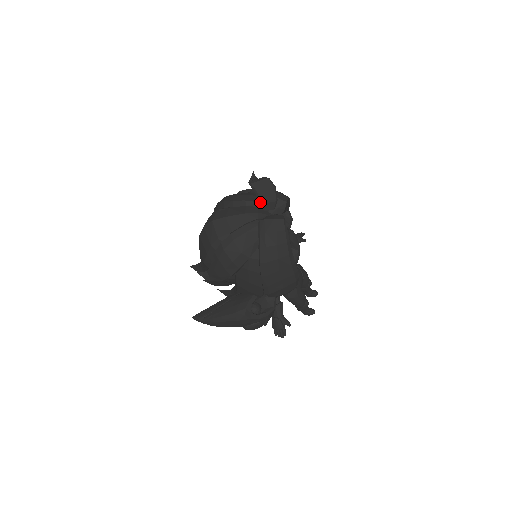
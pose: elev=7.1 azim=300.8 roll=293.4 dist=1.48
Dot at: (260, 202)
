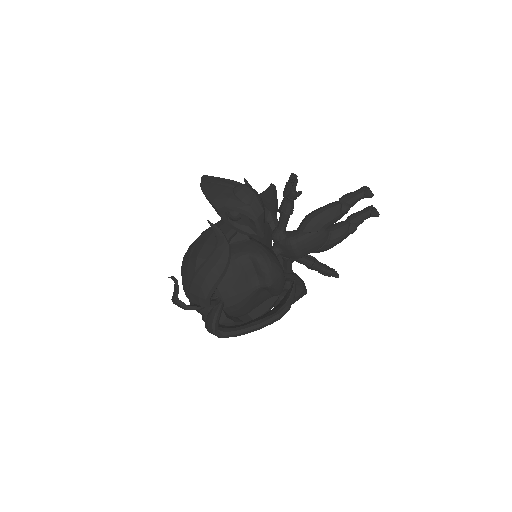
Dot at: occluded
